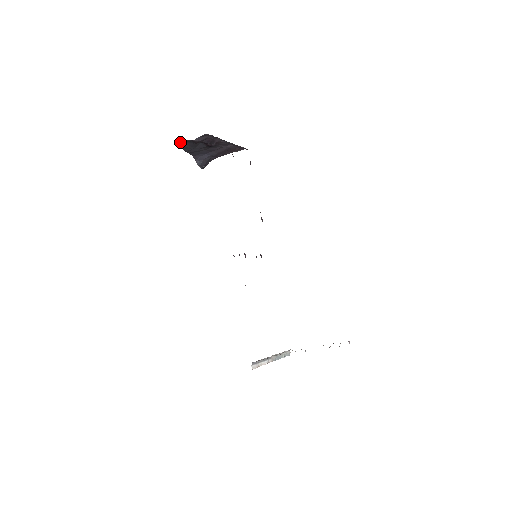
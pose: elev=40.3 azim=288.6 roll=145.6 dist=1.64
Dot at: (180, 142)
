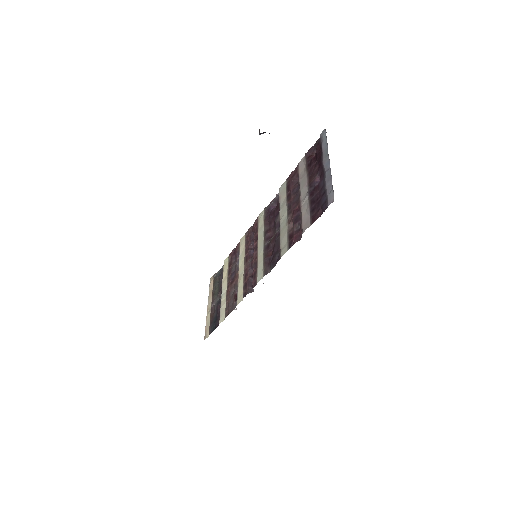
Dot at: occluded
